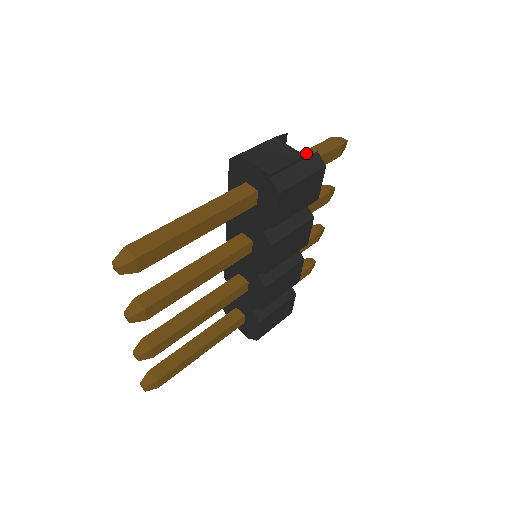
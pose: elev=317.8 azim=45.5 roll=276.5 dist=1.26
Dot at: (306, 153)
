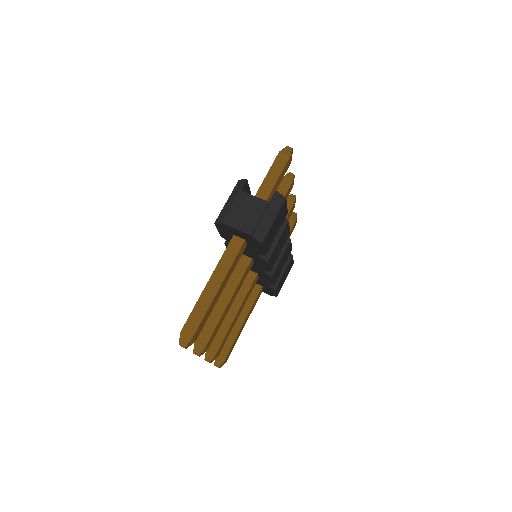
Dot at: (266, 182)
